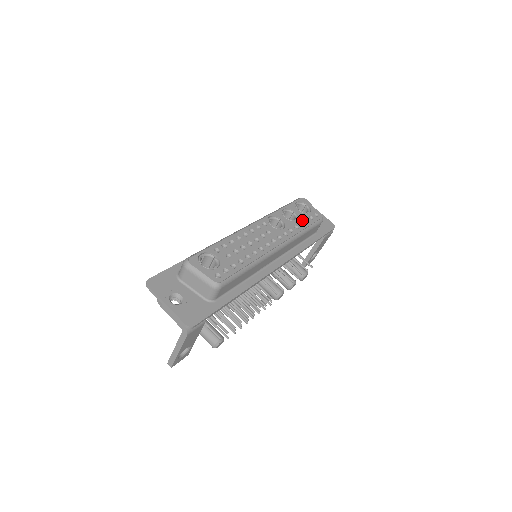
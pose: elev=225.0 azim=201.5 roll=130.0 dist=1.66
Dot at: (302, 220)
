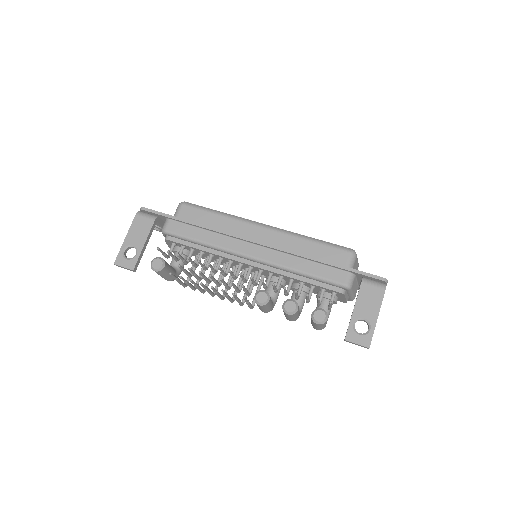
Dot at: occluded
